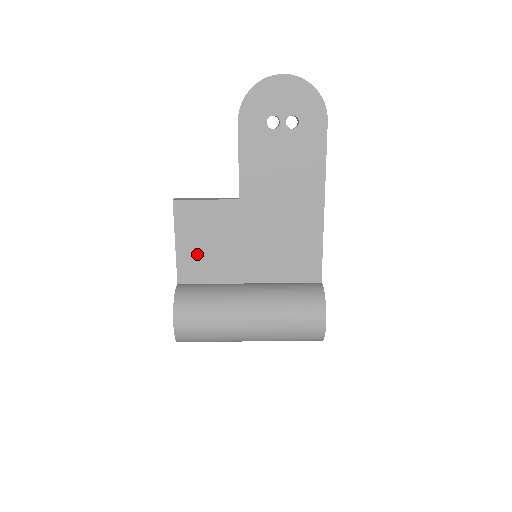
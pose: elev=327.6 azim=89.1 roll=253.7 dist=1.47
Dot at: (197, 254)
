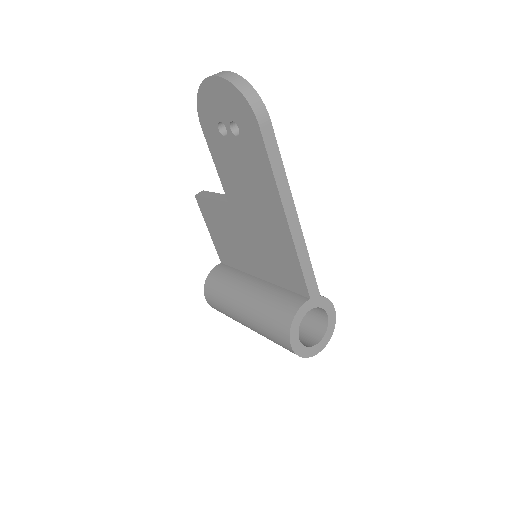
Dot at: (222, 243)
